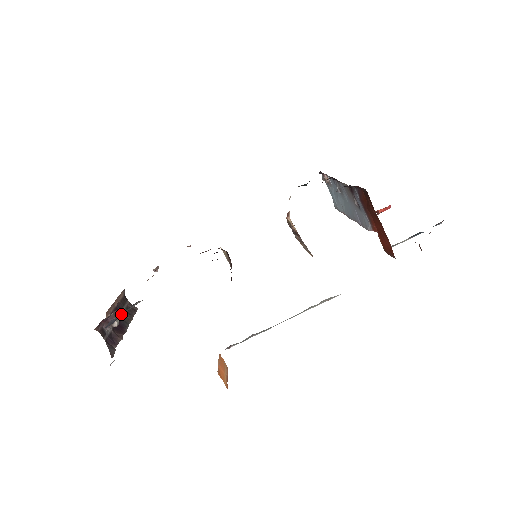
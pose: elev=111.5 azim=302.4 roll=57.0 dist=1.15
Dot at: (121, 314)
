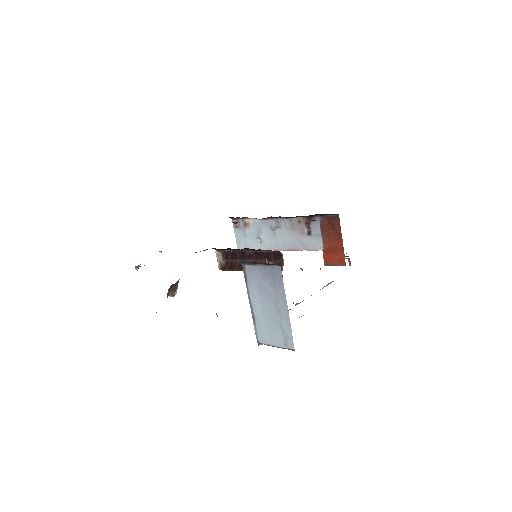
Dot at: occluded
